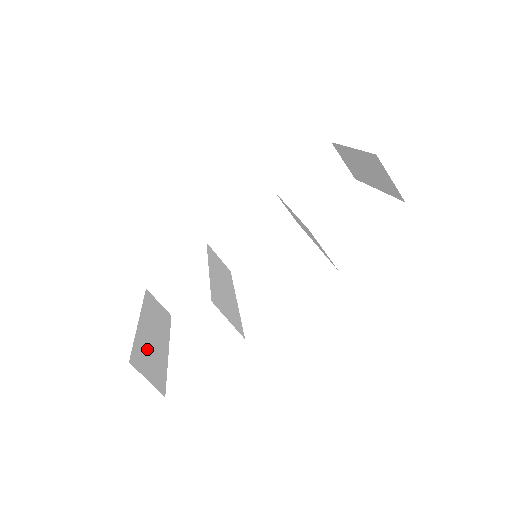
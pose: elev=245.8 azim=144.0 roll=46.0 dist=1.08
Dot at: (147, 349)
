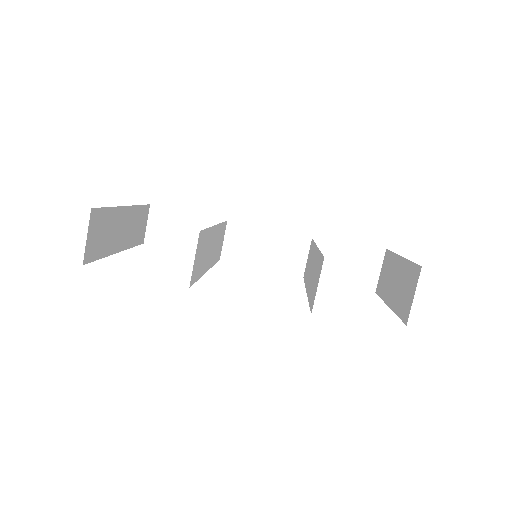
Dot at: (109, 226)
